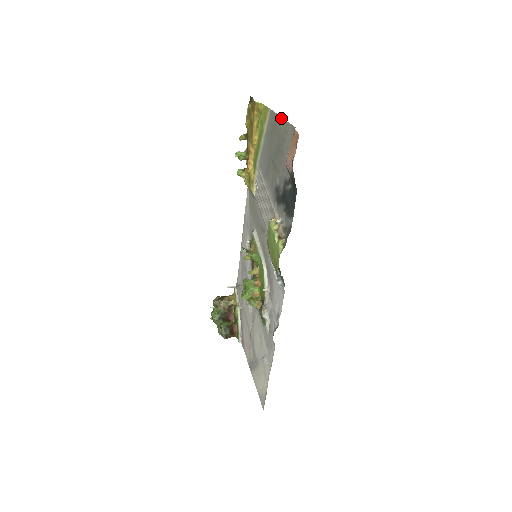
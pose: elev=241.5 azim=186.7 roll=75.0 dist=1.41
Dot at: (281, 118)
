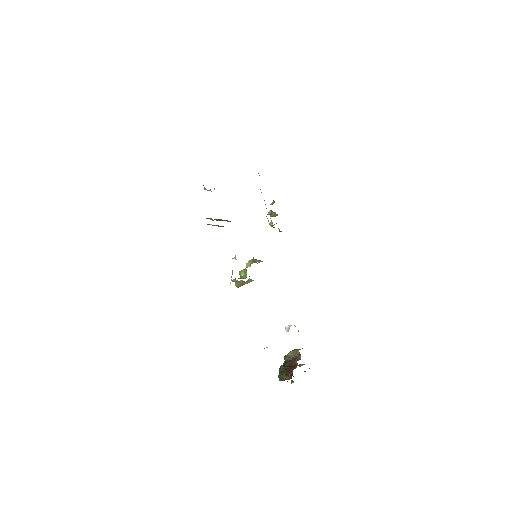
Dot at: occluded
